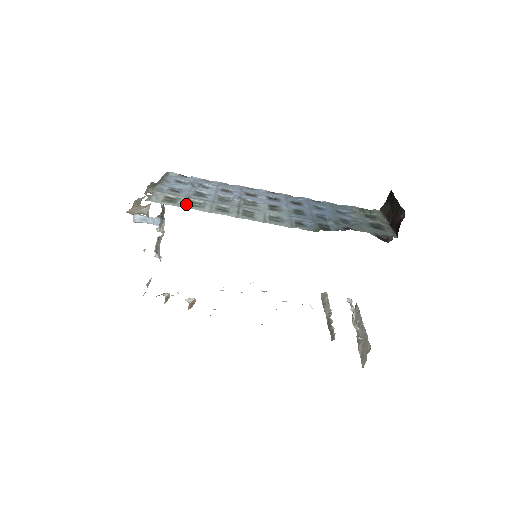
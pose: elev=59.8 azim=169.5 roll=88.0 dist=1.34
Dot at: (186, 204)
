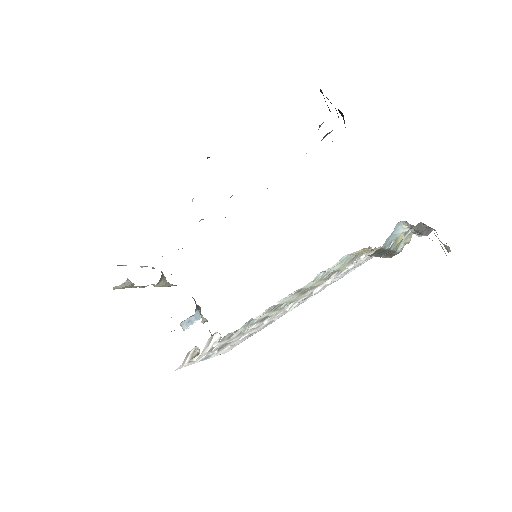
Dot at: occluded
